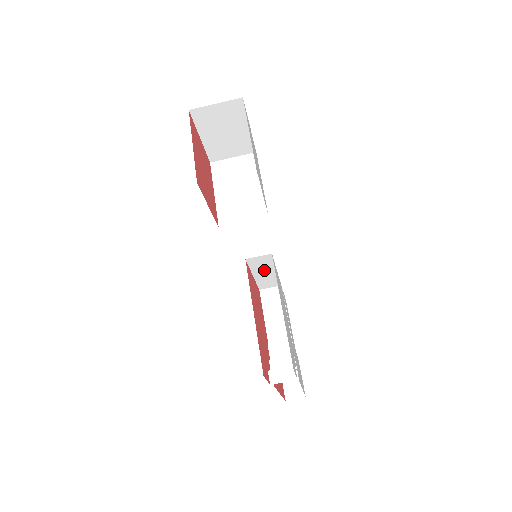
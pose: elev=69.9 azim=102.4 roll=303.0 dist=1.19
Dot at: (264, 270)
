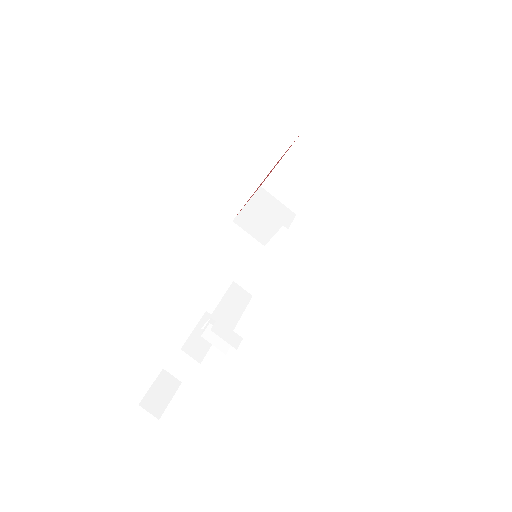
Dot at: (272, 258)
